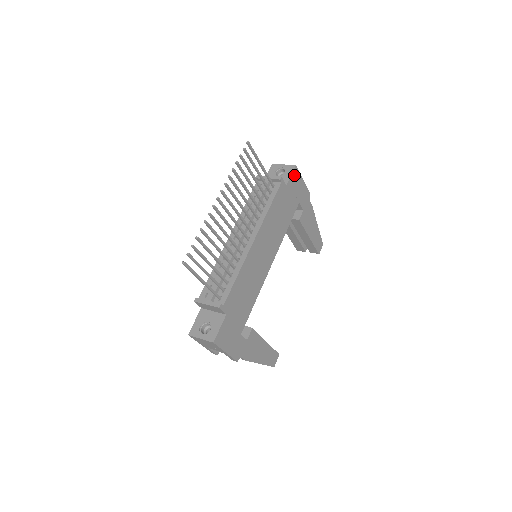
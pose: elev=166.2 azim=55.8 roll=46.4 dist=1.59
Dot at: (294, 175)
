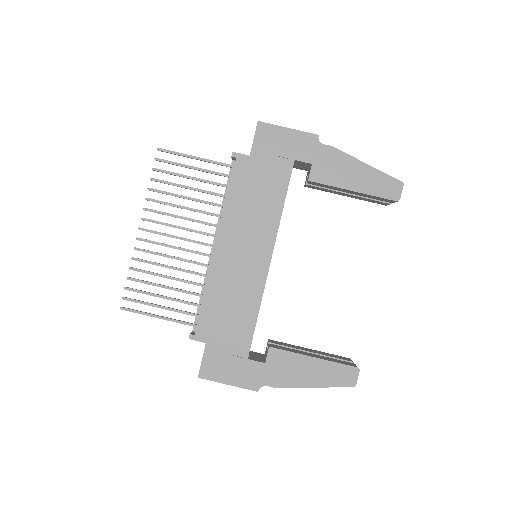
Dot at: (262, 134)
